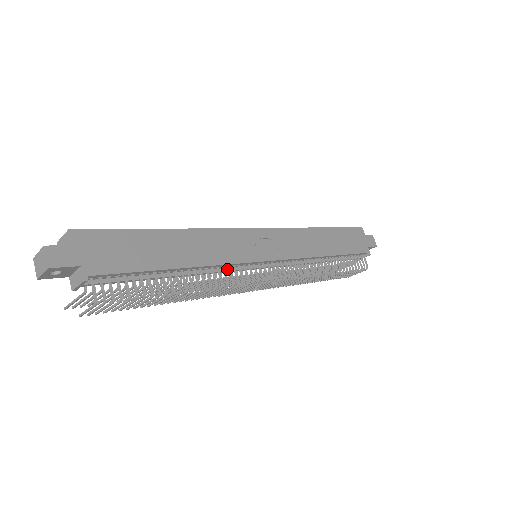
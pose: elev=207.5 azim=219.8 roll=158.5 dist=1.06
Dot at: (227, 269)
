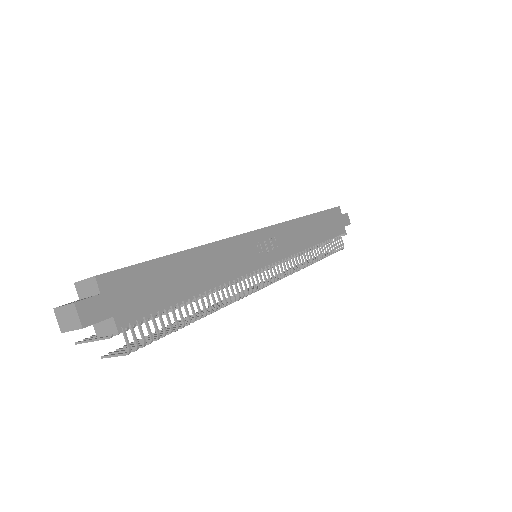
Dot at: (236, 279)
